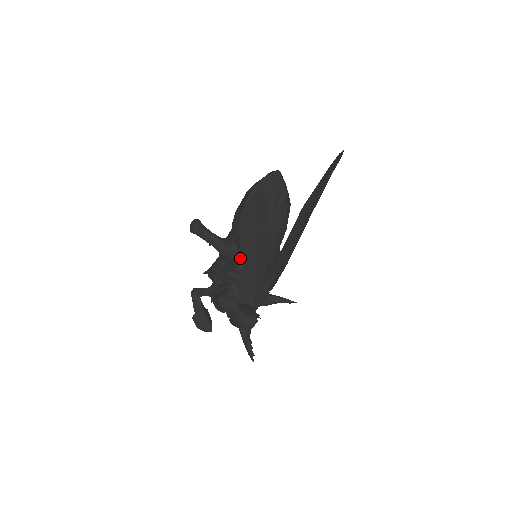
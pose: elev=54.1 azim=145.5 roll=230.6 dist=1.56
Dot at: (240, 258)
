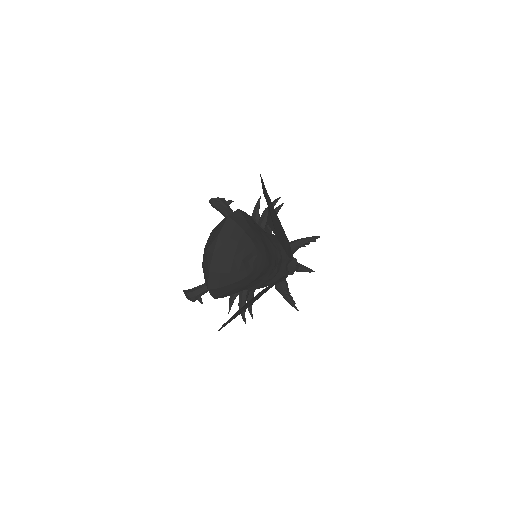
Dot at: occluded
